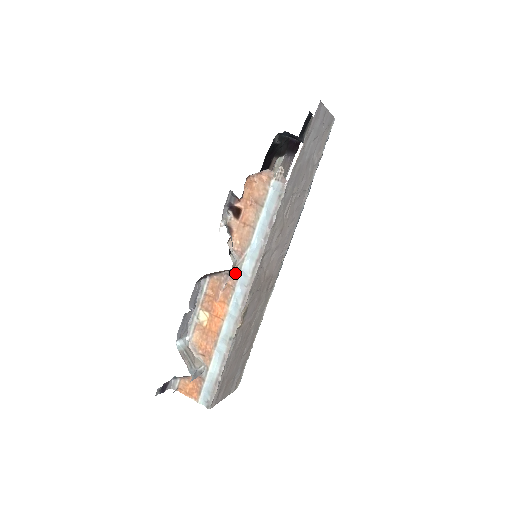
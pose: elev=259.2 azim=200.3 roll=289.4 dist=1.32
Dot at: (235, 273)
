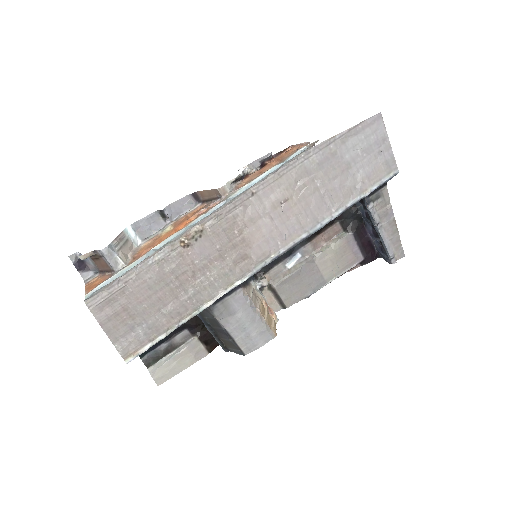
Dot at: (221, 201)
